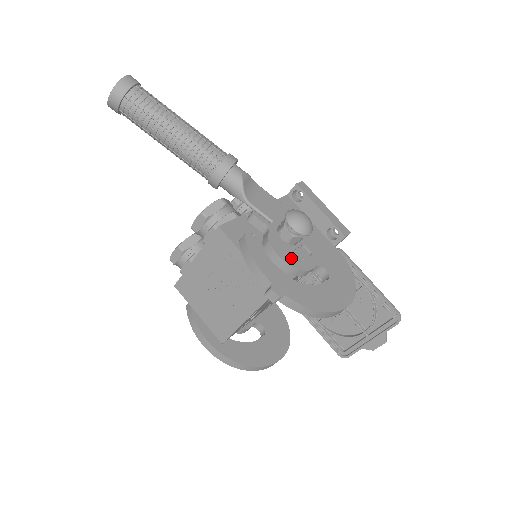
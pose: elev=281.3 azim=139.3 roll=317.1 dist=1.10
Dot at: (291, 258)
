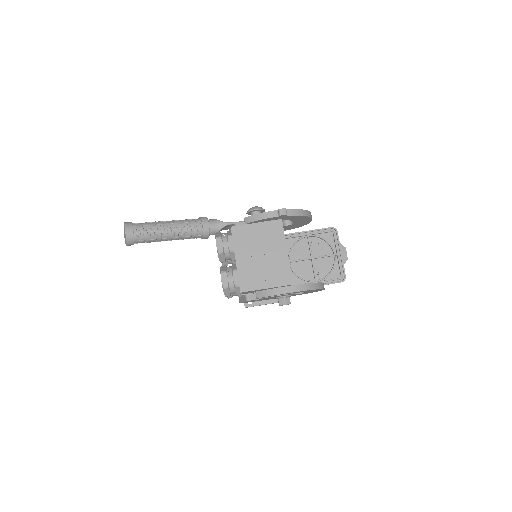
Dot at: occluded
